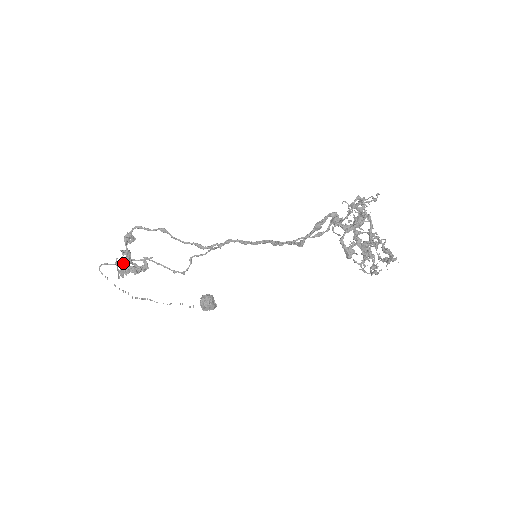
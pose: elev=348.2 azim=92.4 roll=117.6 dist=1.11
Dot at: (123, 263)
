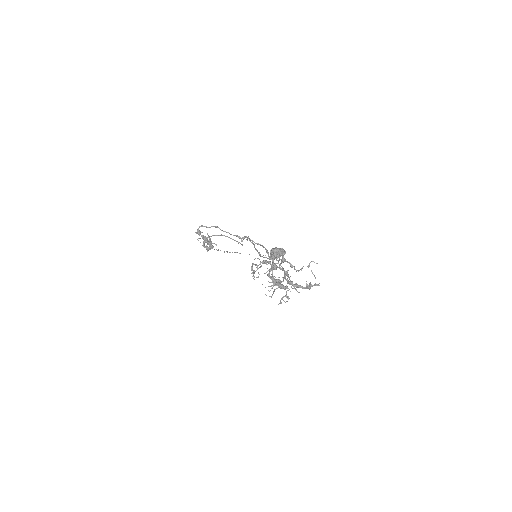
Dot at: (203, 243)
